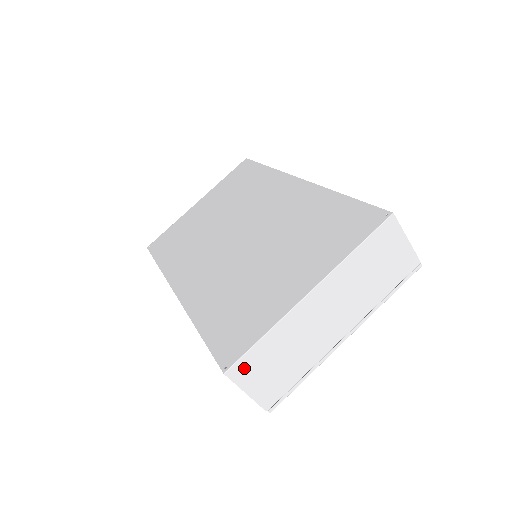
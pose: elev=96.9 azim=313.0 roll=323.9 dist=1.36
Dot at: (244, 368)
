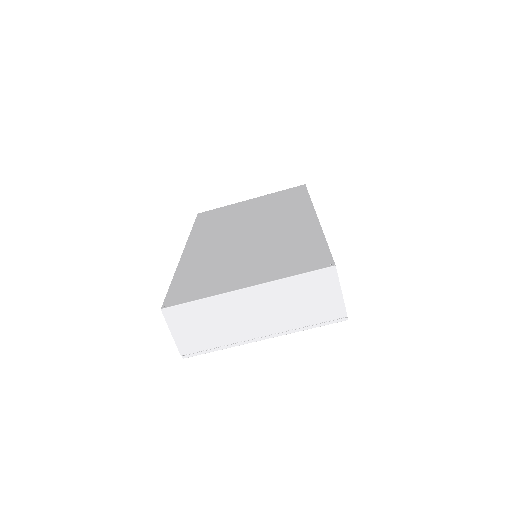
Dot at: (176, 314)
